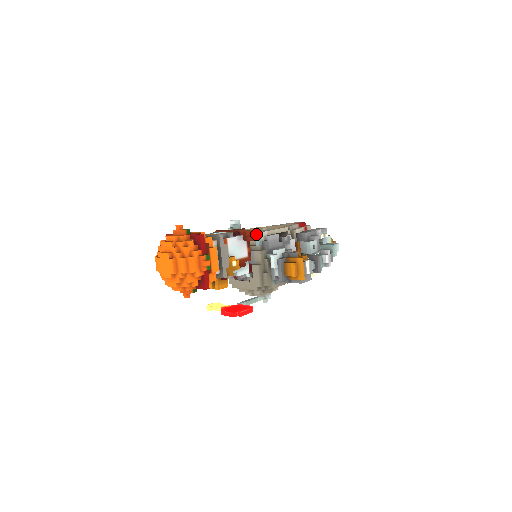
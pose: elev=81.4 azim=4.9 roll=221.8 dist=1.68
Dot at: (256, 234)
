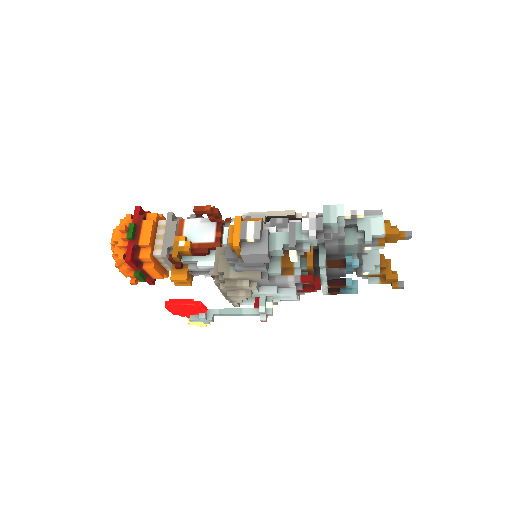
Dot at: (213, 208)
